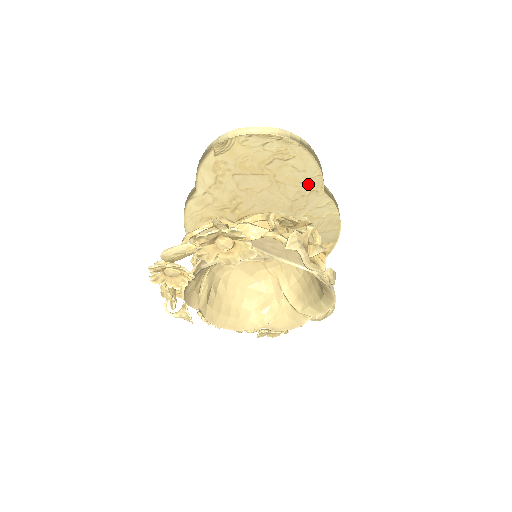
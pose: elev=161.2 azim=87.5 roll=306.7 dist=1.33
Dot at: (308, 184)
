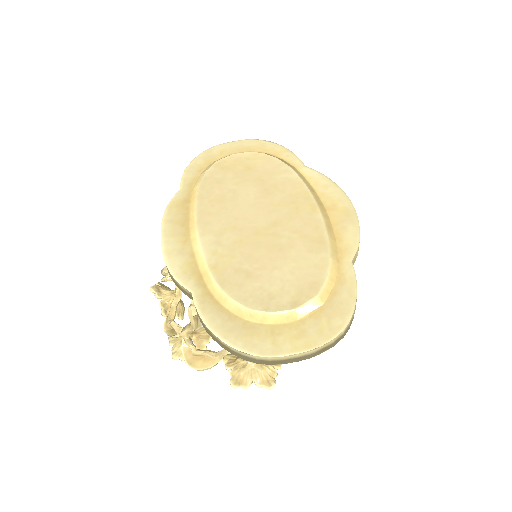
Dot at: occluded
